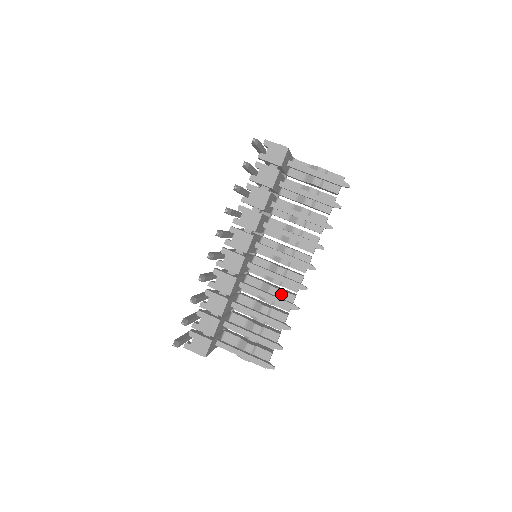
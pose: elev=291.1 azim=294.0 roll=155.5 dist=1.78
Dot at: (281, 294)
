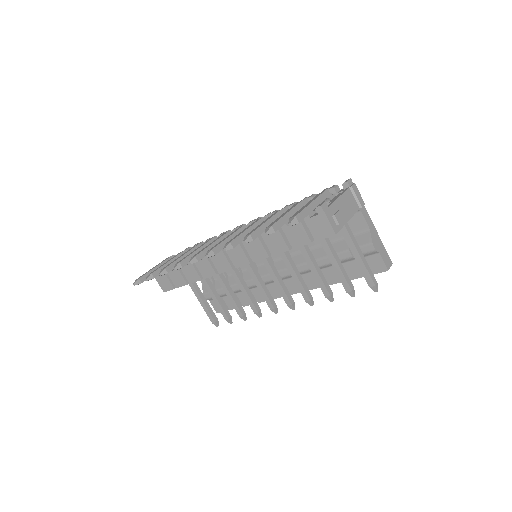
Dot at: occluded
